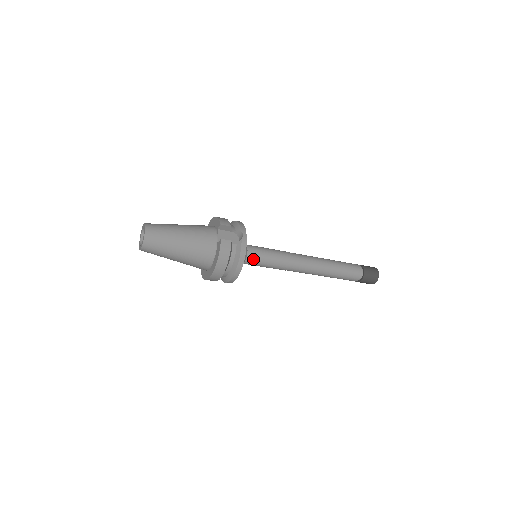
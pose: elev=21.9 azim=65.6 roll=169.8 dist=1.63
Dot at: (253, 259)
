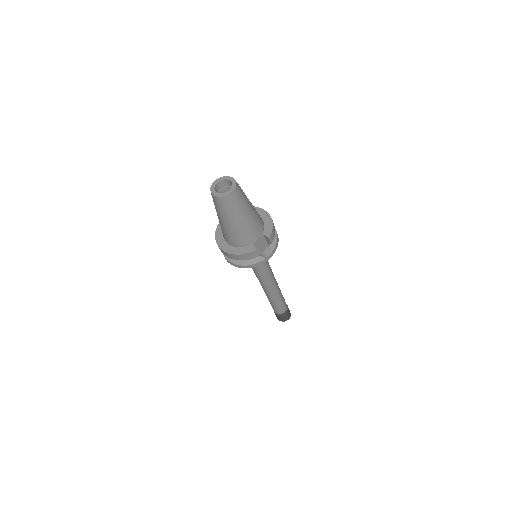
Dot at: occluded
